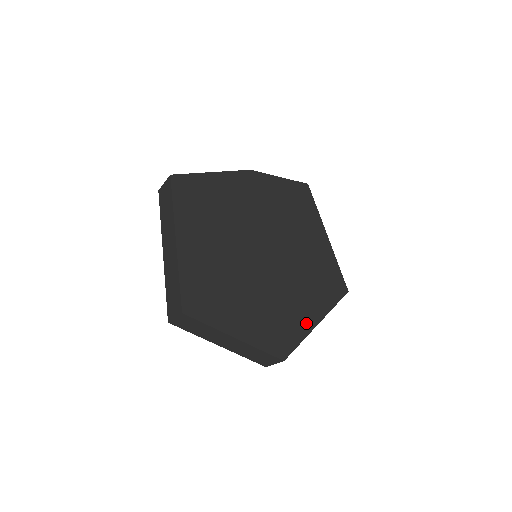
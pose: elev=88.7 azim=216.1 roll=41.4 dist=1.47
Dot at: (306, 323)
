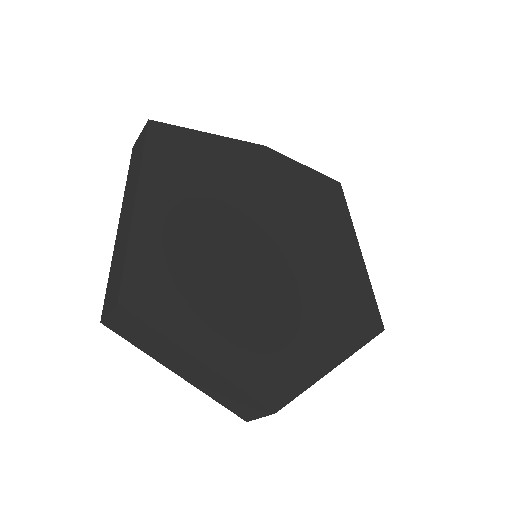
Dot at: (318, 361)
